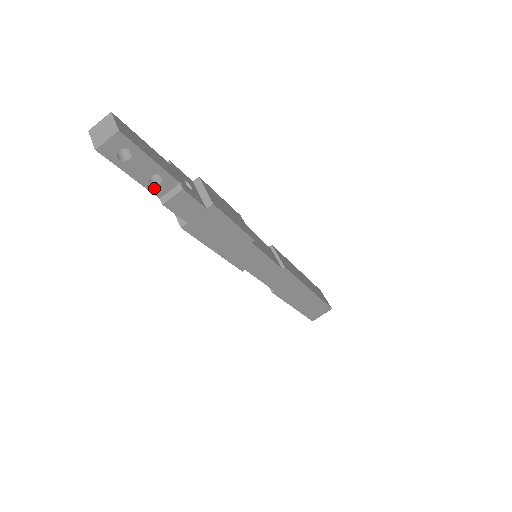
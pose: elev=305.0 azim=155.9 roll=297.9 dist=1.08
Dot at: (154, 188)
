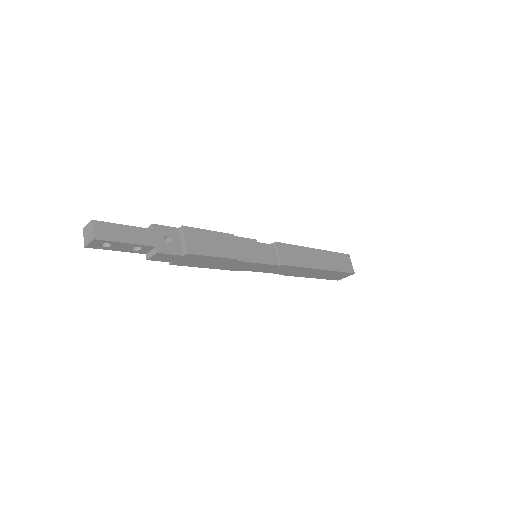
Dot at: (138, 251)
